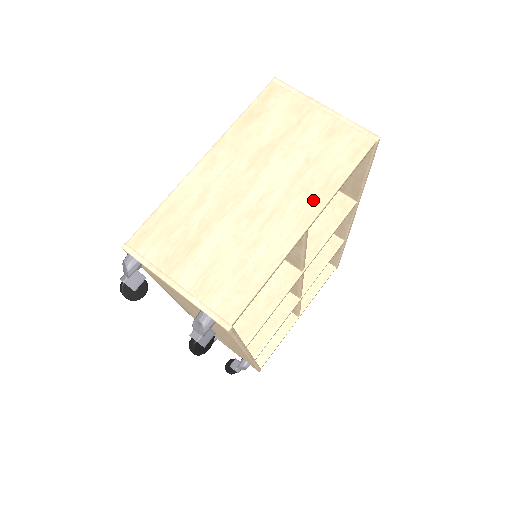
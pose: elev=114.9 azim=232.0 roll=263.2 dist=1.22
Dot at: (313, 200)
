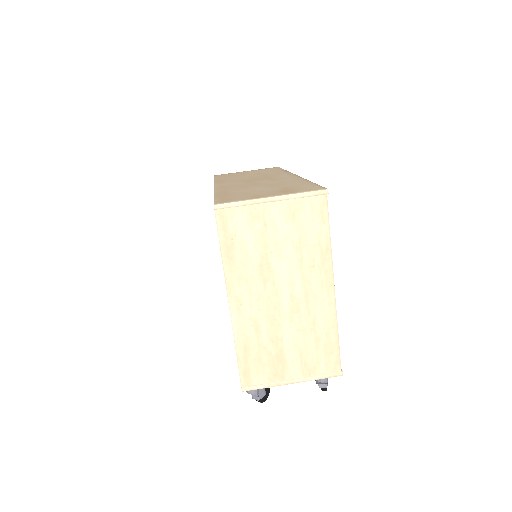
Dot at: (323, 269)
